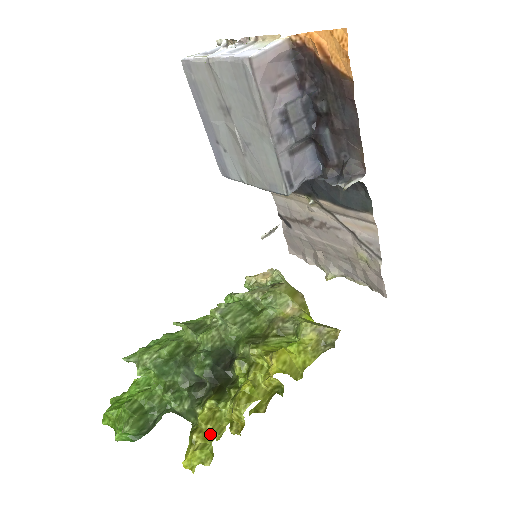
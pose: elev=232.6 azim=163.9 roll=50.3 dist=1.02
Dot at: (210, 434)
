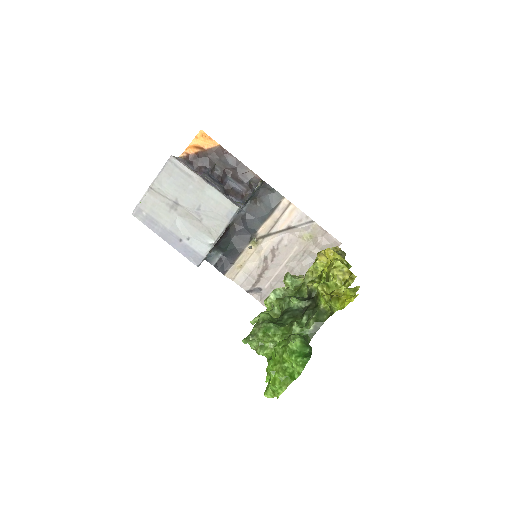
Dot at: (342, 294)
